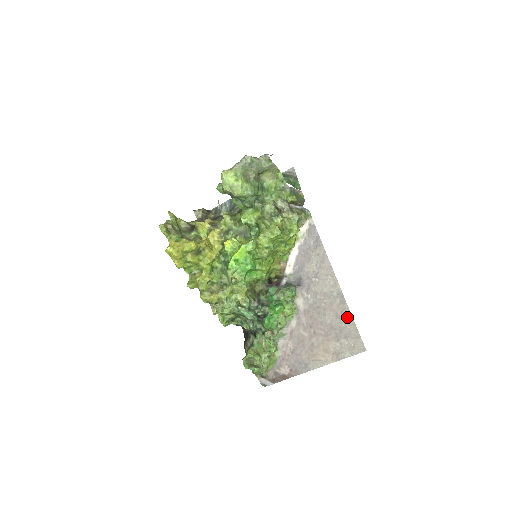
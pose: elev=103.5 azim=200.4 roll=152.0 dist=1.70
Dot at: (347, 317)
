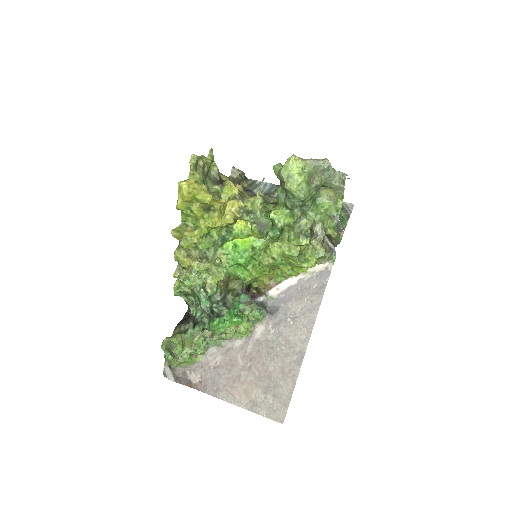
Dot at: (291, 379)
